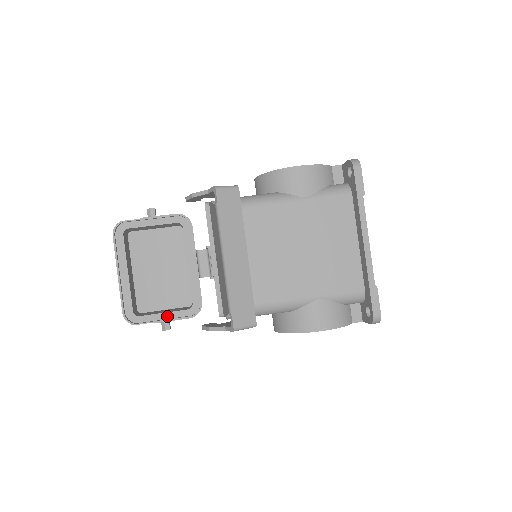
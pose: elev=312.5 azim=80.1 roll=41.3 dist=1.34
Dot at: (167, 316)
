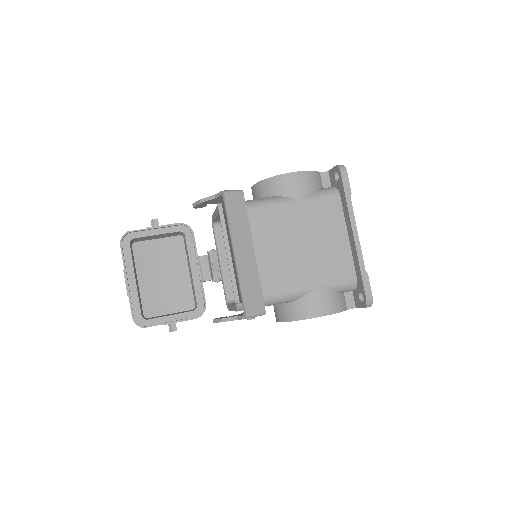
Dot at: (174, 318)
